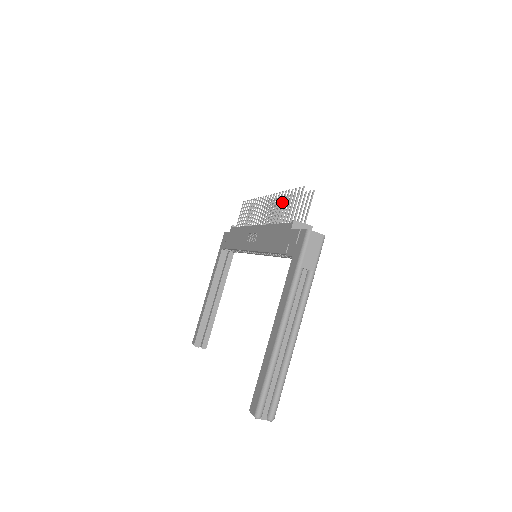
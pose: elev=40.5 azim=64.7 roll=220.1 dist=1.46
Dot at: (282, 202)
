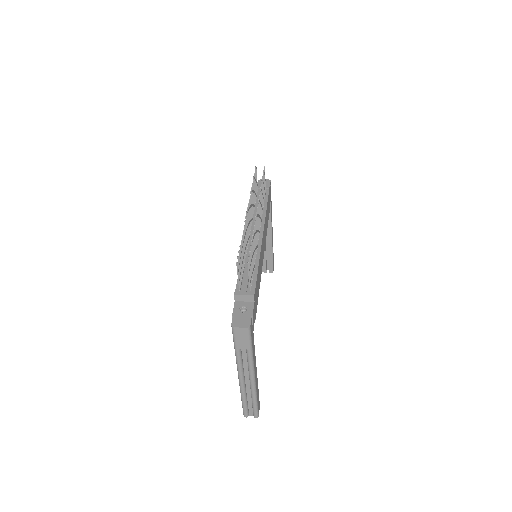
Dot at: (242, 245)
